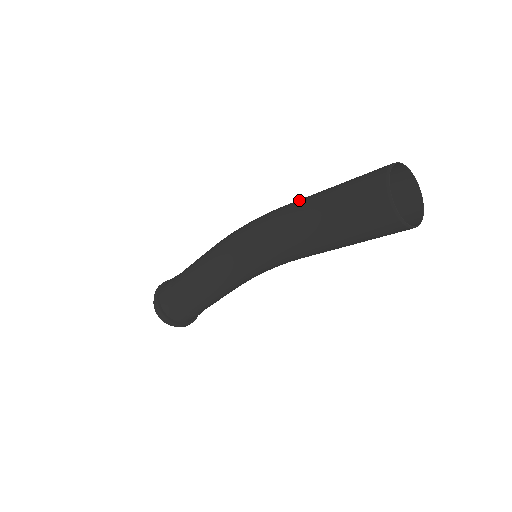
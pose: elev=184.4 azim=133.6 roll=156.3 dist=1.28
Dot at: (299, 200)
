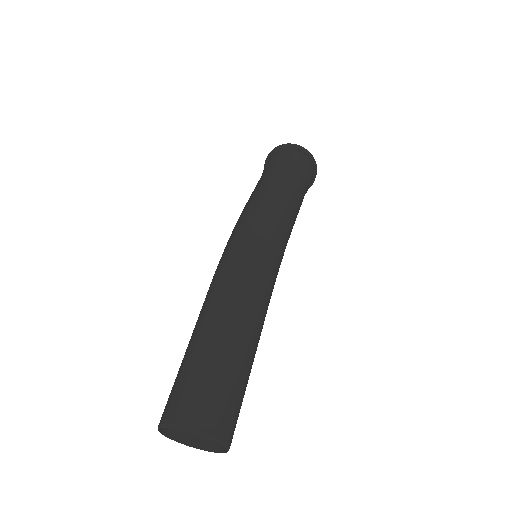
Dot at: (208, 306)
